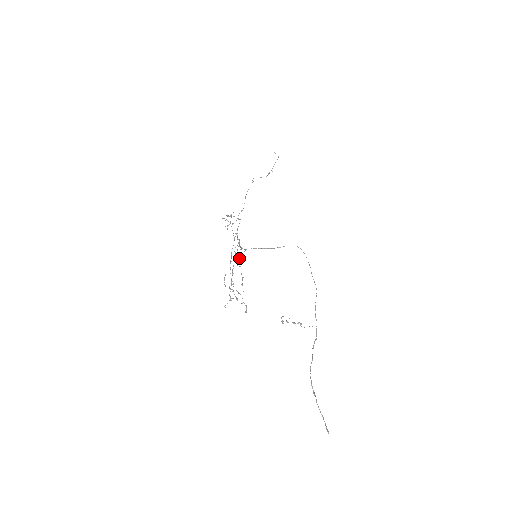
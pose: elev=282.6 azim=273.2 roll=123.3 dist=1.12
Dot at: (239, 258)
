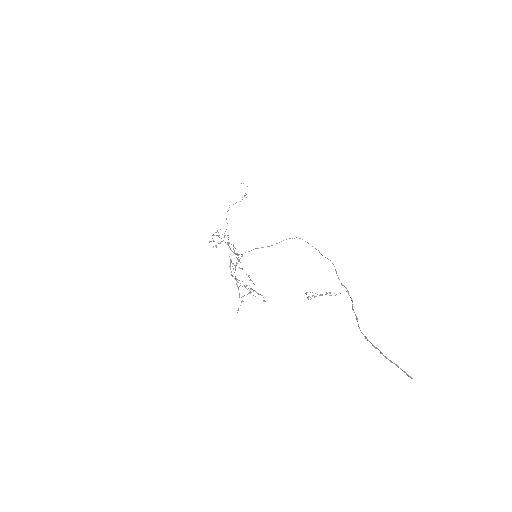
Dot at: occluded
